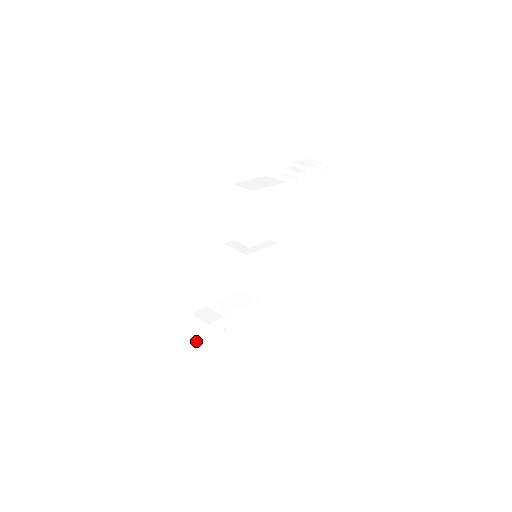
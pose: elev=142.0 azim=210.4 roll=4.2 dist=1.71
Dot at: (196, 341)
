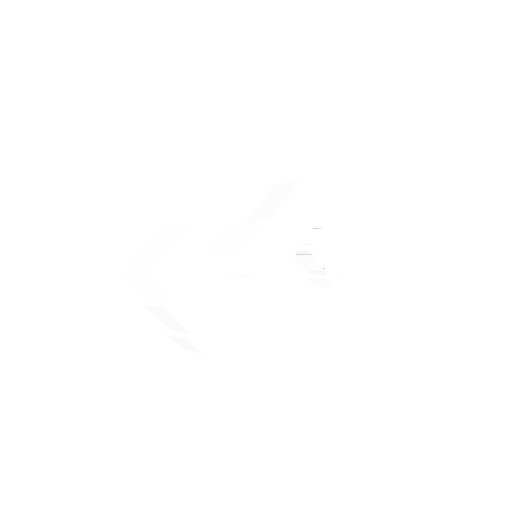
Dot at: (144, 255)
